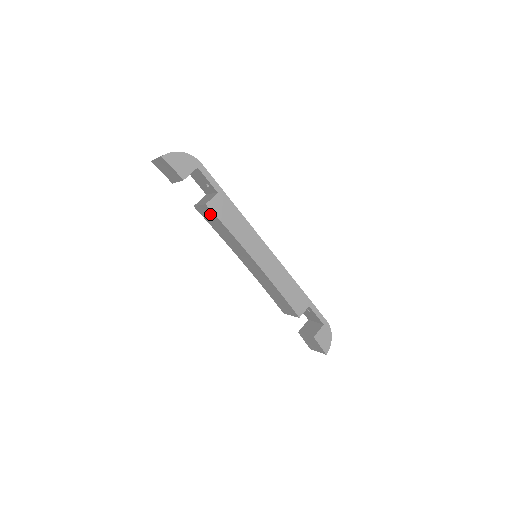
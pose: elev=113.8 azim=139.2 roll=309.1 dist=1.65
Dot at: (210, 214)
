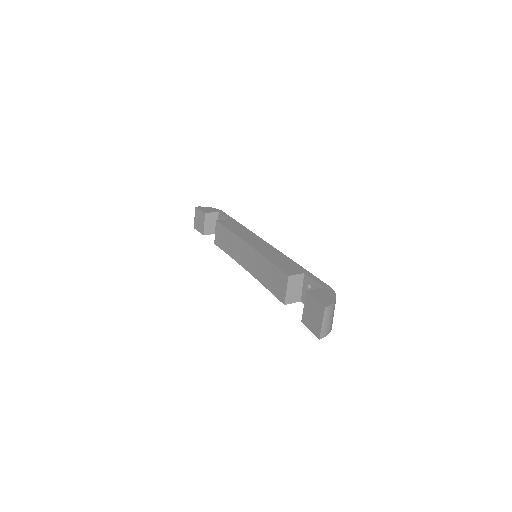
Dot at: (220, 231)
